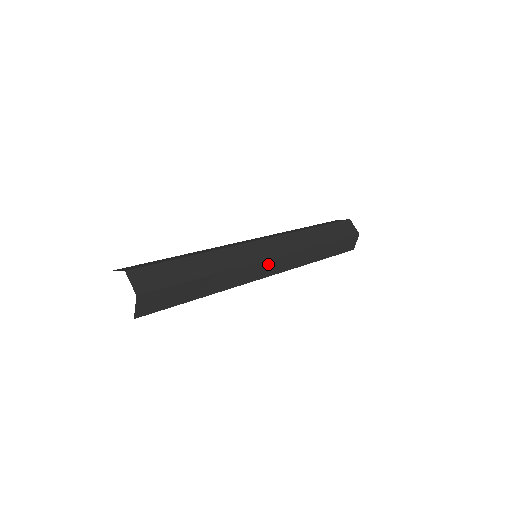
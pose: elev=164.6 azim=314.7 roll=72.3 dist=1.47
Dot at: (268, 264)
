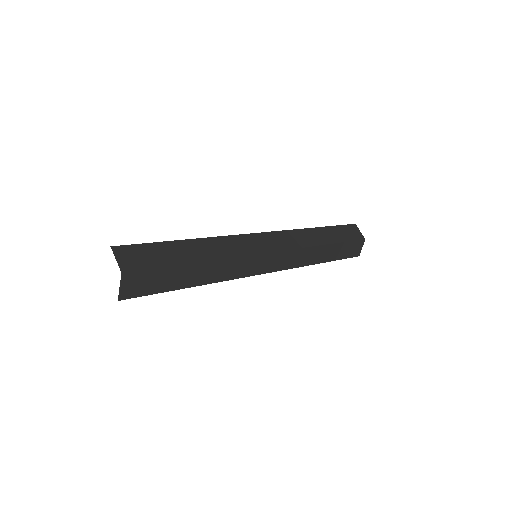
Dot at: (262, 238)
